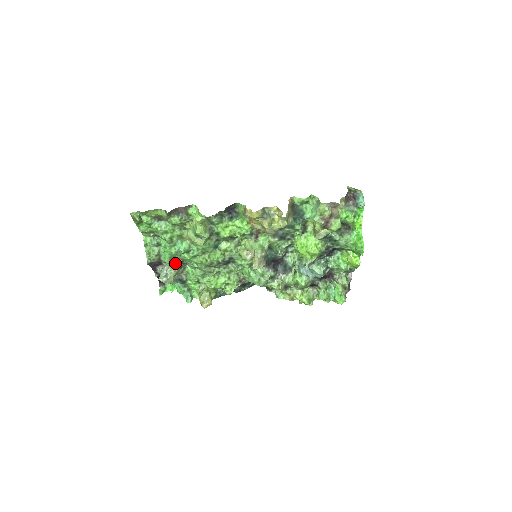
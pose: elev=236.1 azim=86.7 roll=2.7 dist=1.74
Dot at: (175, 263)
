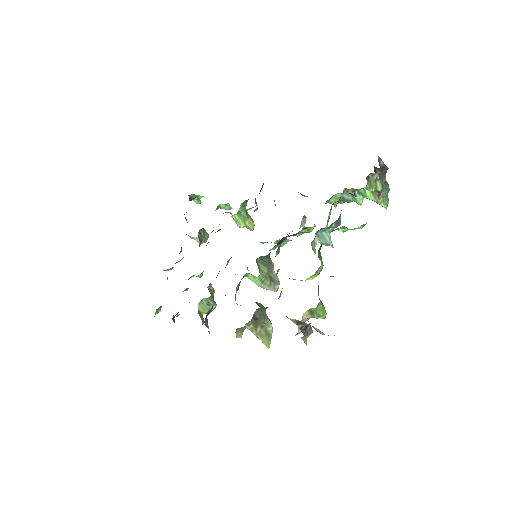
Dot at: occluded
